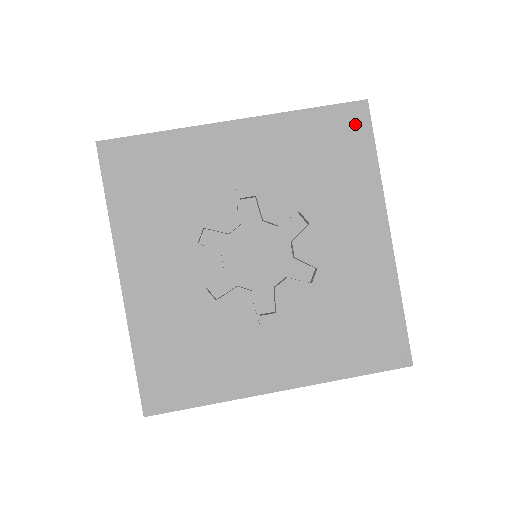
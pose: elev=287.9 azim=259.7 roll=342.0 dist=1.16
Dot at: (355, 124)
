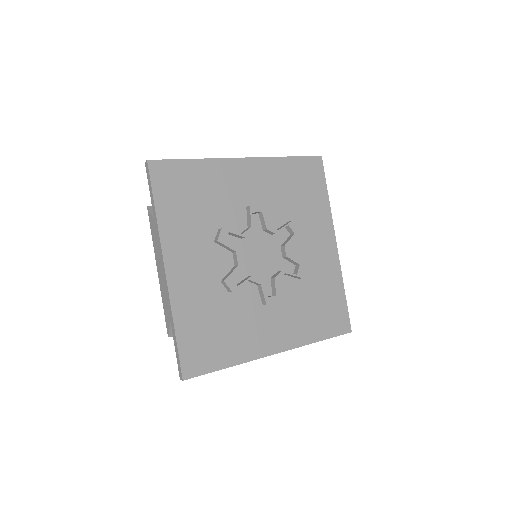
Dot at: (315, 171)
